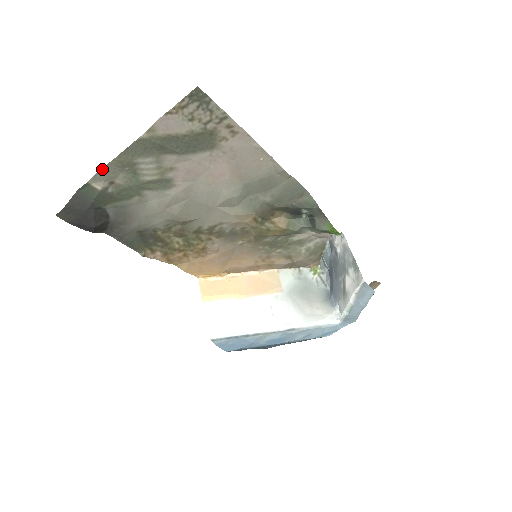
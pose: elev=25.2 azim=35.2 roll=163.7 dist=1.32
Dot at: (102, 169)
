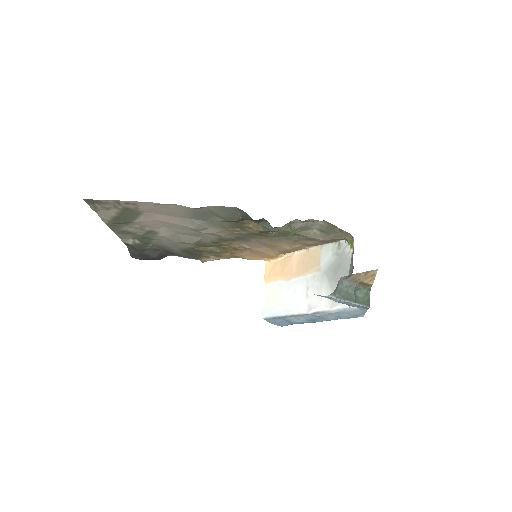
Dot at: (119, 237)
